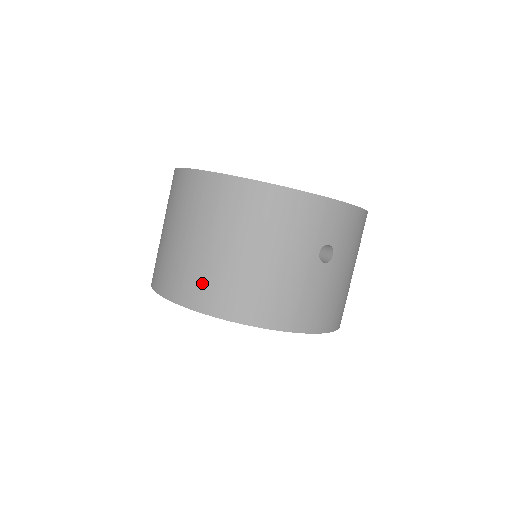
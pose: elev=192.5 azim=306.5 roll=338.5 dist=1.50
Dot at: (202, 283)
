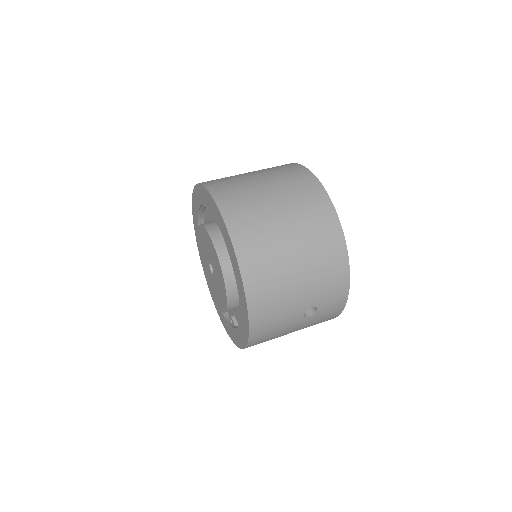
Dot at: (255, 236)
